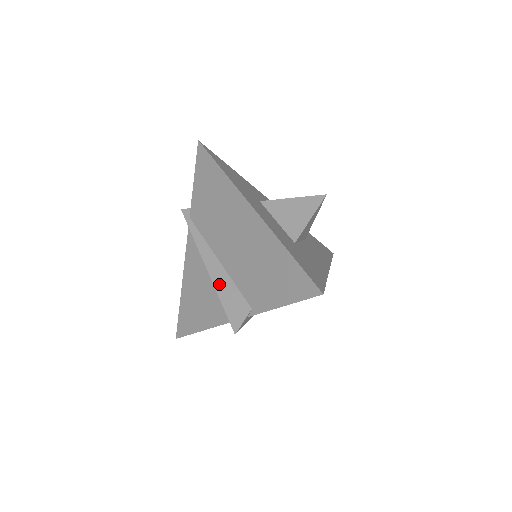
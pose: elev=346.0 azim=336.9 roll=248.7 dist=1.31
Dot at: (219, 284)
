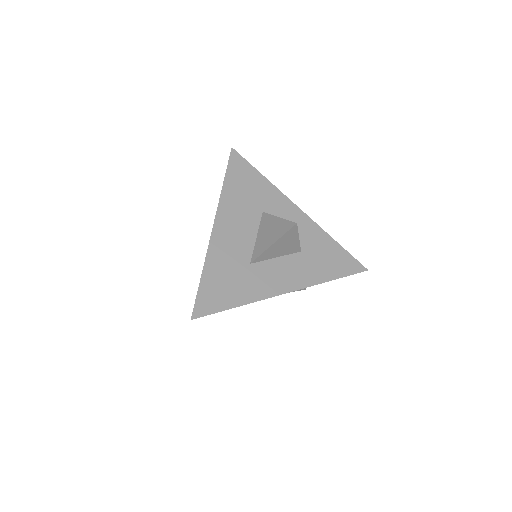
Dot at: occluded
